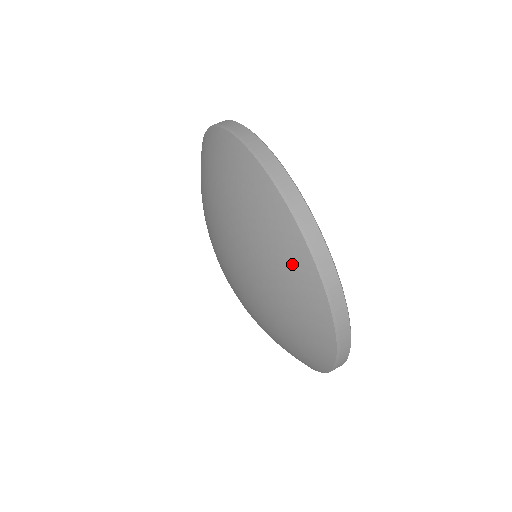
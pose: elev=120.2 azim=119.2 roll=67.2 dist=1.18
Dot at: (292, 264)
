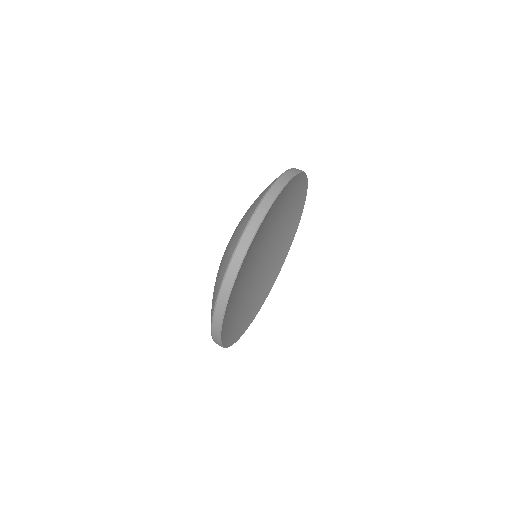
Dot at: occluded
